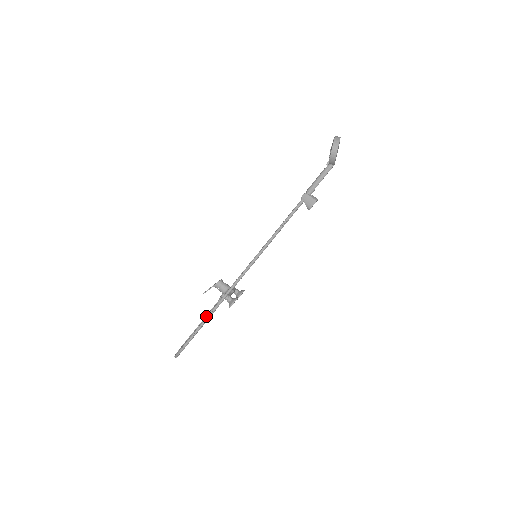
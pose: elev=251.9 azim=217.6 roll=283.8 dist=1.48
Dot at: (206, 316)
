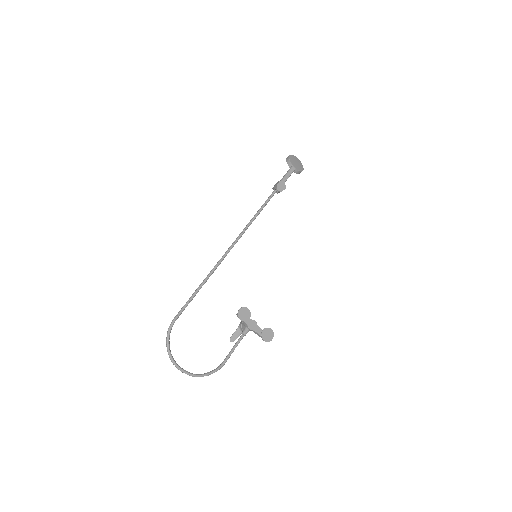
Dot at: (227, 355)
